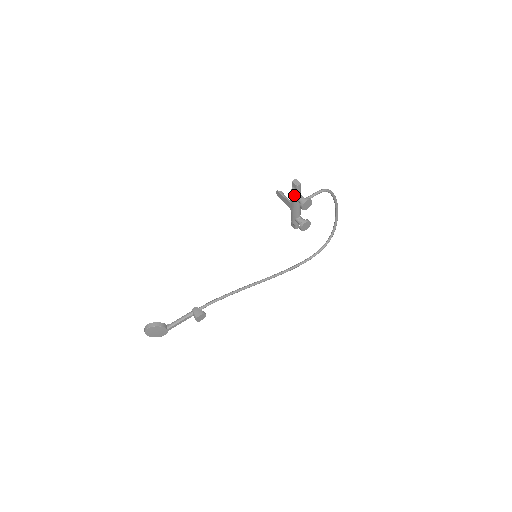
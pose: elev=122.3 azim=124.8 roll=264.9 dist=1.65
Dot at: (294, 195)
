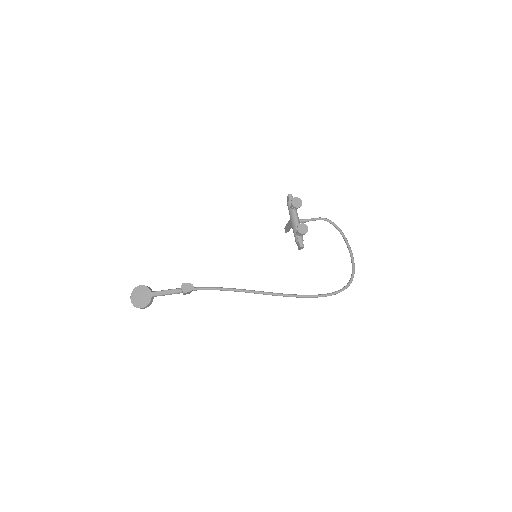
Dot at: (289, 206)
